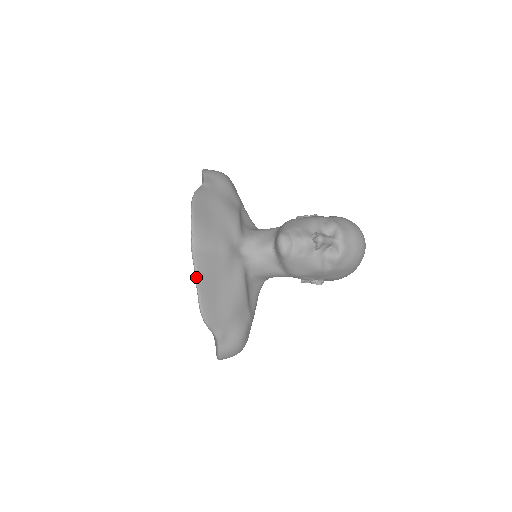
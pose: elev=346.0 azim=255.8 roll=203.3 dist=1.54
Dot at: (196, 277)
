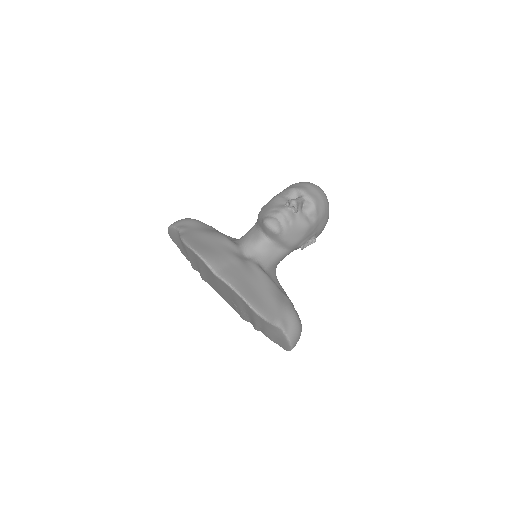
Dot at: (234, 289)
